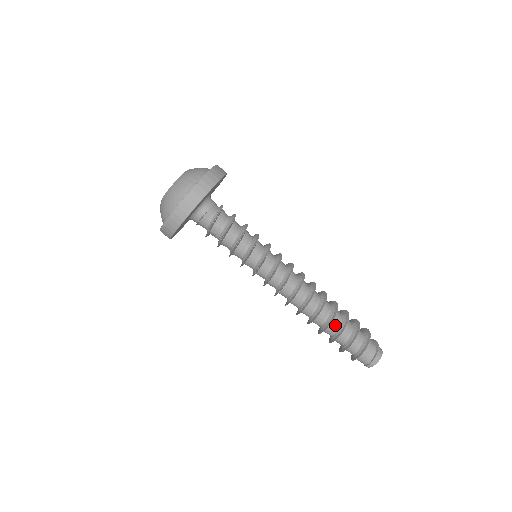
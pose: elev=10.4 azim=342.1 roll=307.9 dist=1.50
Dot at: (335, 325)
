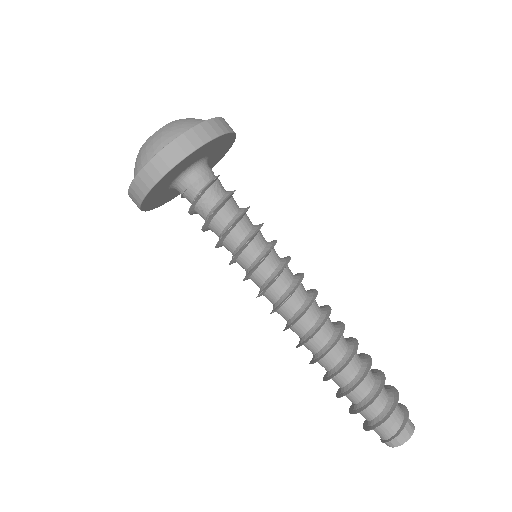
Dot at: (338, 382)
